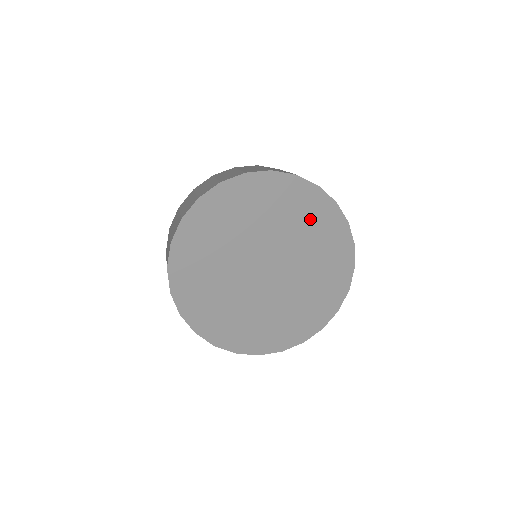
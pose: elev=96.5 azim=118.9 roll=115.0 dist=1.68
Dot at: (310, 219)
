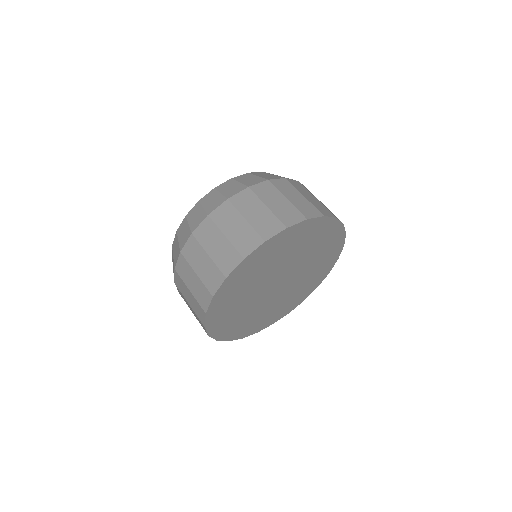
Dot at: (305, 239)
